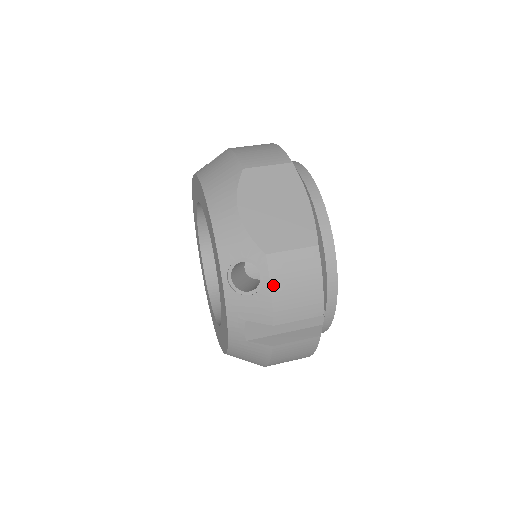
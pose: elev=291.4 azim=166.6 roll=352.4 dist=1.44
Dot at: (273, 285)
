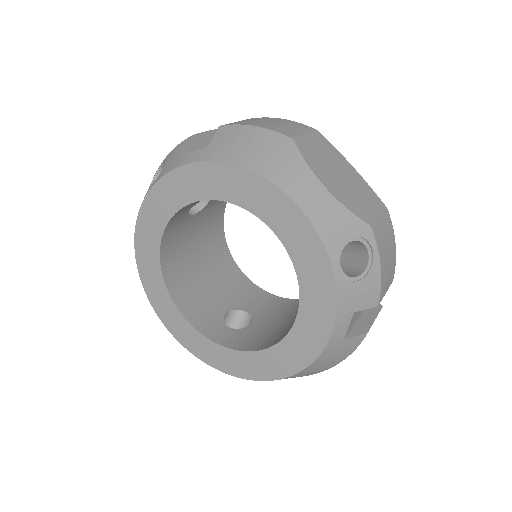
Dot at: (380, 259)
